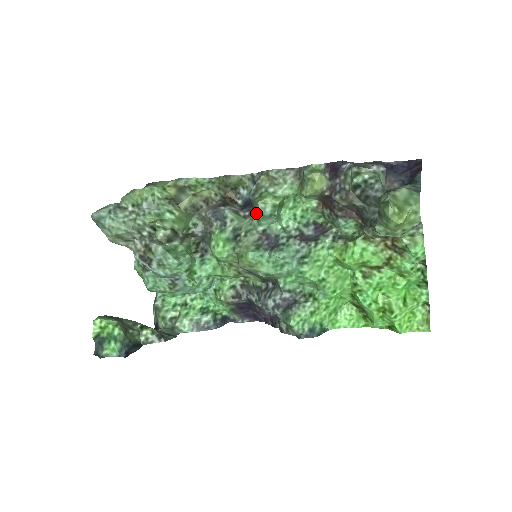
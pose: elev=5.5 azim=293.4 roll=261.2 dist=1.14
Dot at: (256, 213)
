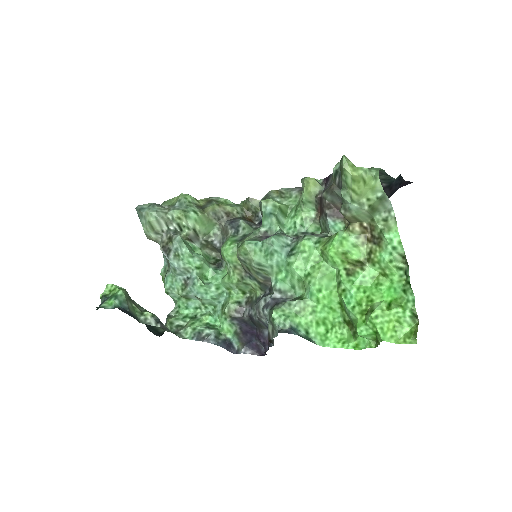
Dot at: occluded
